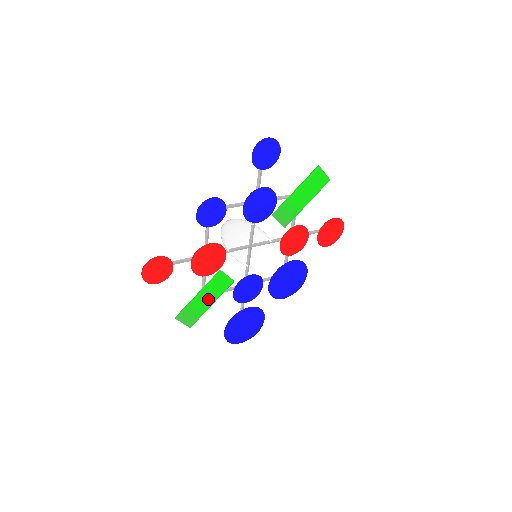
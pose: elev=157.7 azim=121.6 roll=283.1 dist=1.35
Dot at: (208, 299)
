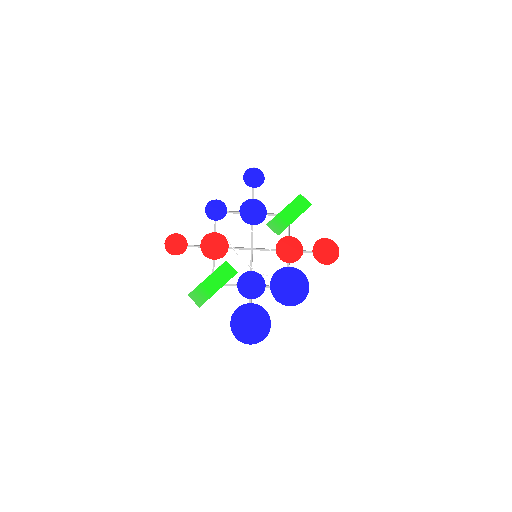
Dot at: (216, 284)
